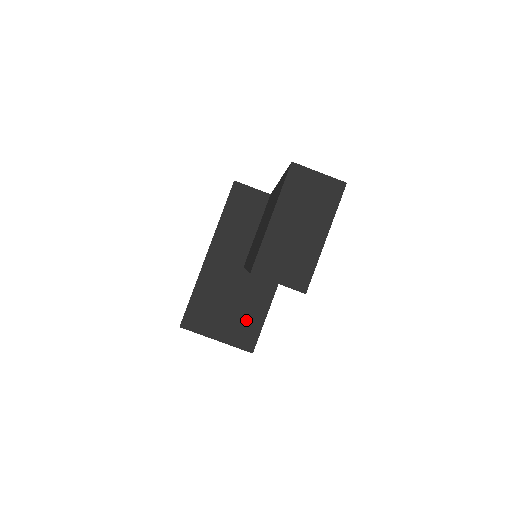
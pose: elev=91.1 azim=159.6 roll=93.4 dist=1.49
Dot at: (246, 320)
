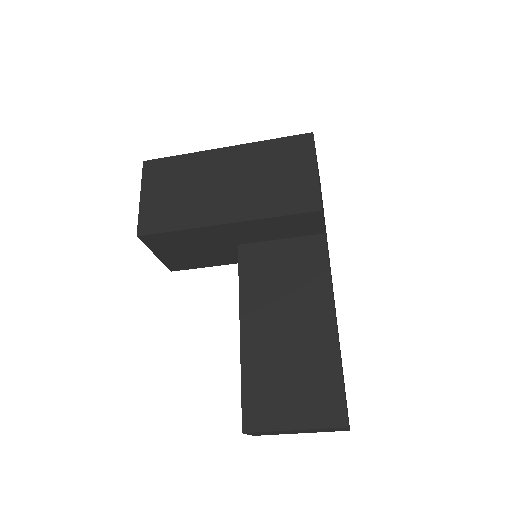
Dot at: (193, 261)
